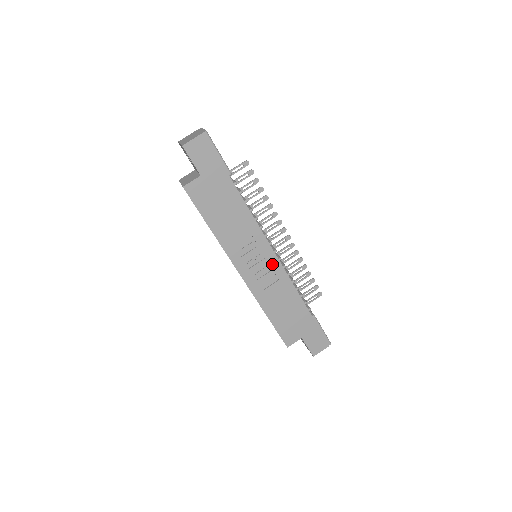
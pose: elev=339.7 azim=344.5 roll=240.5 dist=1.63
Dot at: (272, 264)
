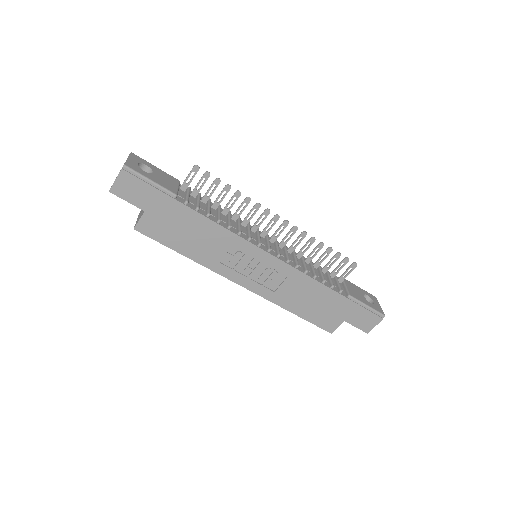
Dot at: (271, 264)
